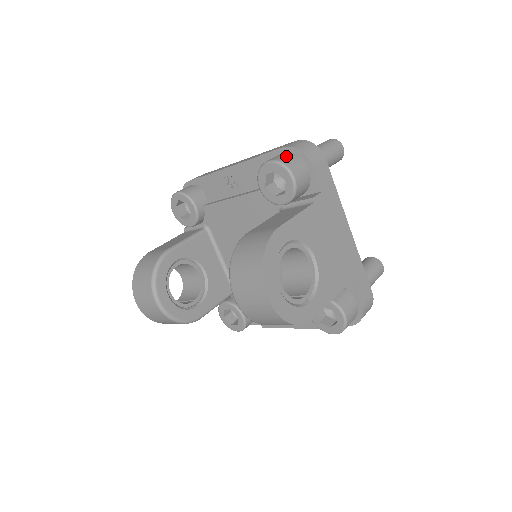
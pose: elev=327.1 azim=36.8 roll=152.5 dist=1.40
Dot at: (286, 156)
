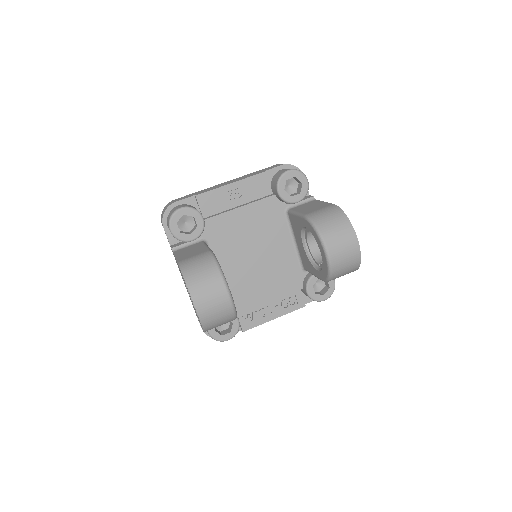
Dot at: occluded
